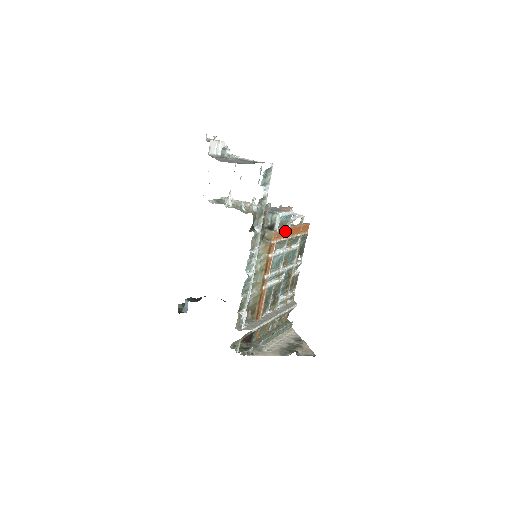
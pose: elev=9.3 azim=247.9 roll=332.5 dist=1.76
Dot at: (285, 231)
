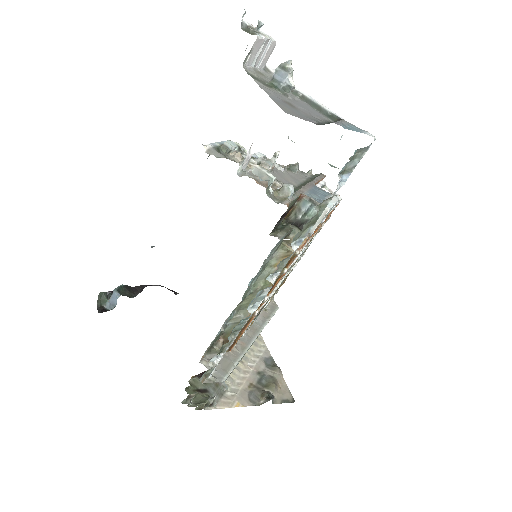
Dot at: (316, 228)
